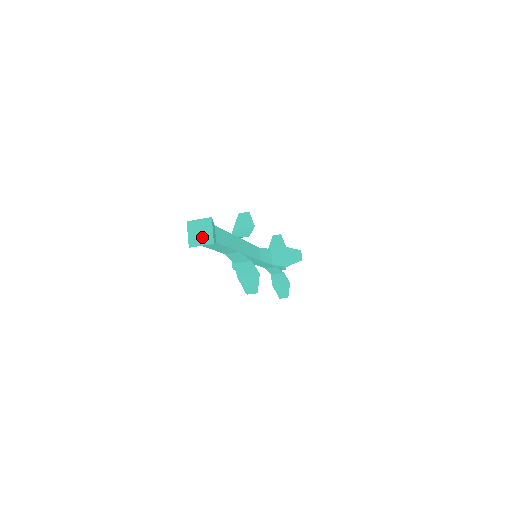
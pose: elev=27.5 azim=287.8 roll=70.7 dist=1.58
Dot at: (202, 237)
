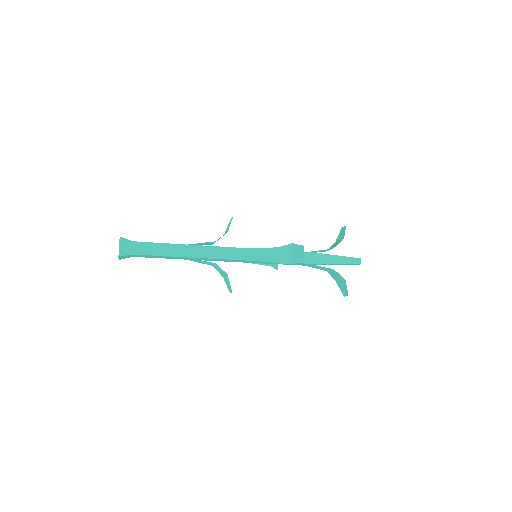
Dot at: occluded
